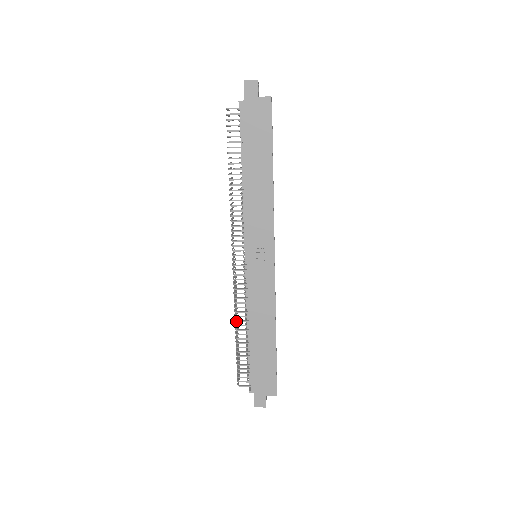
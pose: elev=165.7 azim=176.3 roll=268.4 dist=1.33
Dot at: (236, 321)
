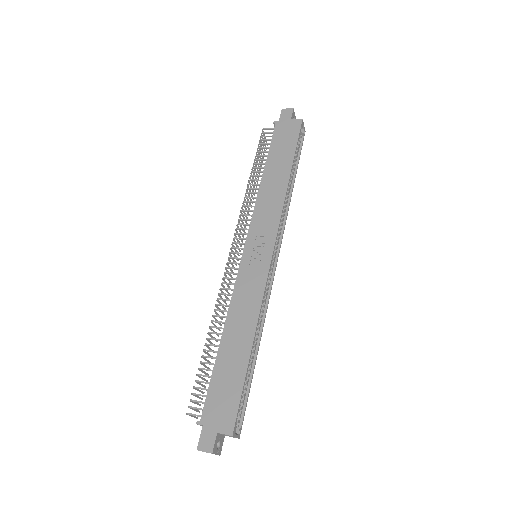
Dot at: (212, 321)
